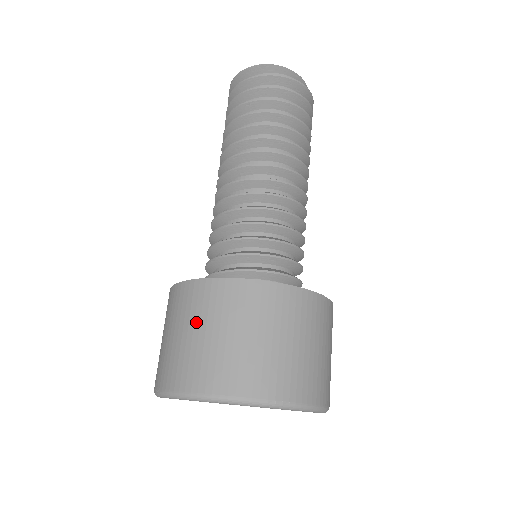
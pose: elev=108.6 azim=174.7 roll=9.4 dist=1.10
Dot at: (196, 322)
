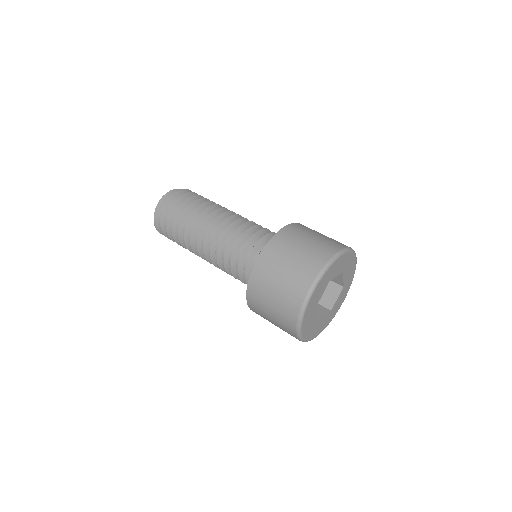
Dot at: (272, 281)
